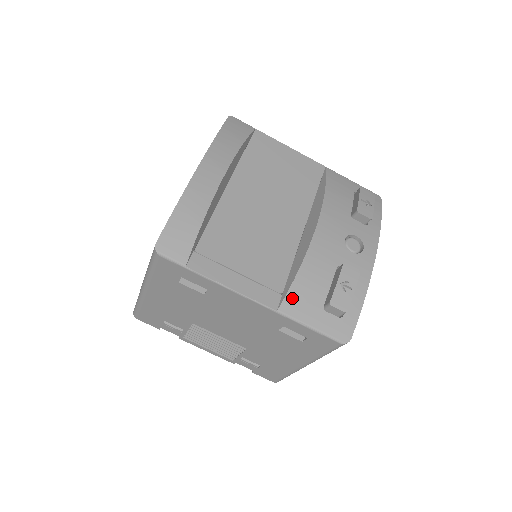
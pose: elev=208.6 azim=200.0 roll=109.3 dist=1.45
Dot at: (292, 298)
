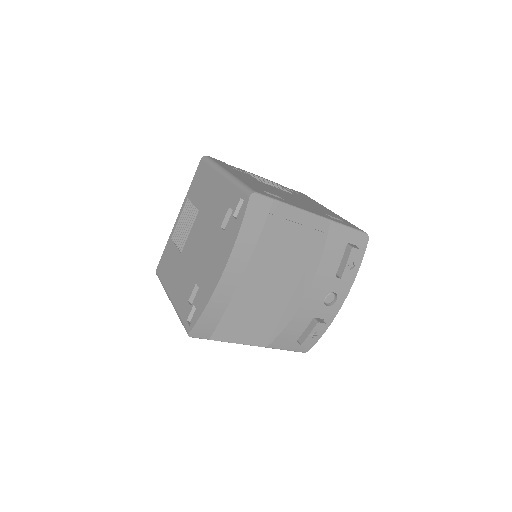
Dot at: (277, 341)
